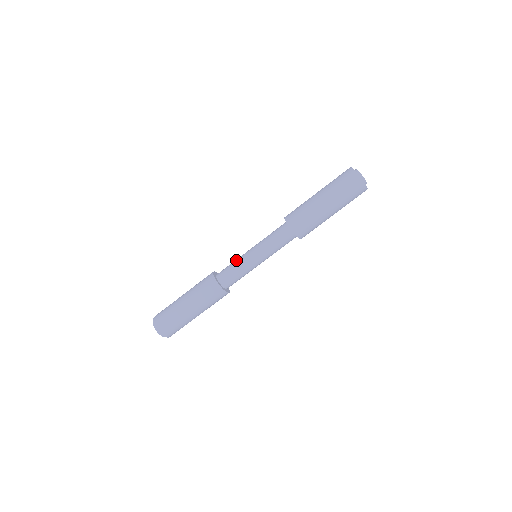
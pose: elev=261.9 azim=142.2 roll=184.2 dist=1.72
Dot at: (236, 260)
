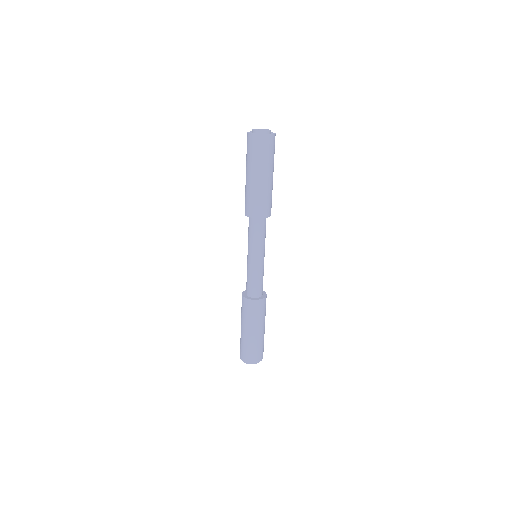
Dot at: (247, 272)
